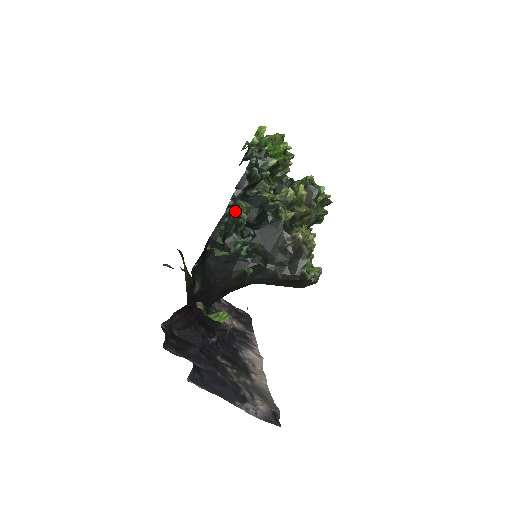
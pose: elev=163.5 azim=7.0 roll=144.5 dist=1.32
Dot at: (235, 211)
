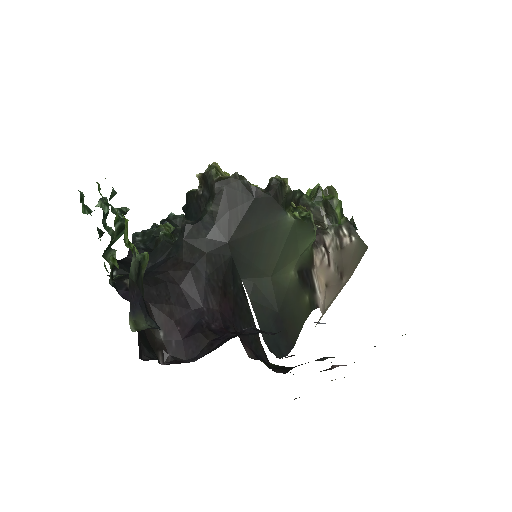
Dot at: occluded
